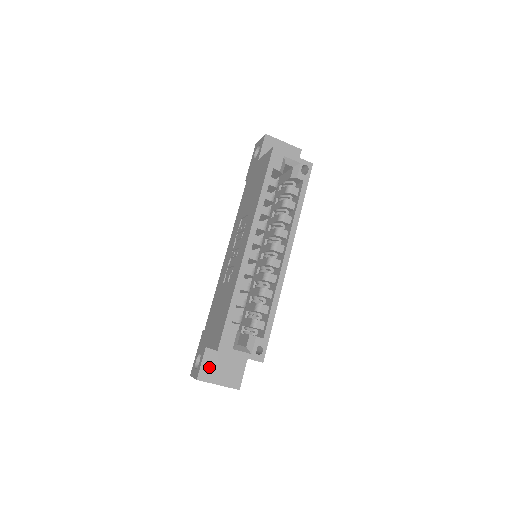
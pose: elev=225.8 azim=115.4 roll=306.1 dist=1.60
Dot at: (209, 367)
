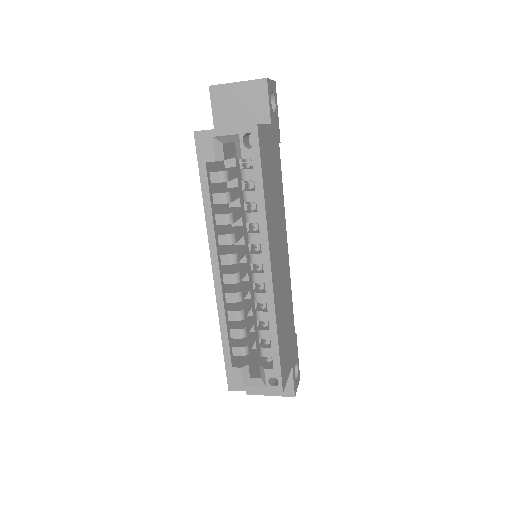
Dot at: occluded
